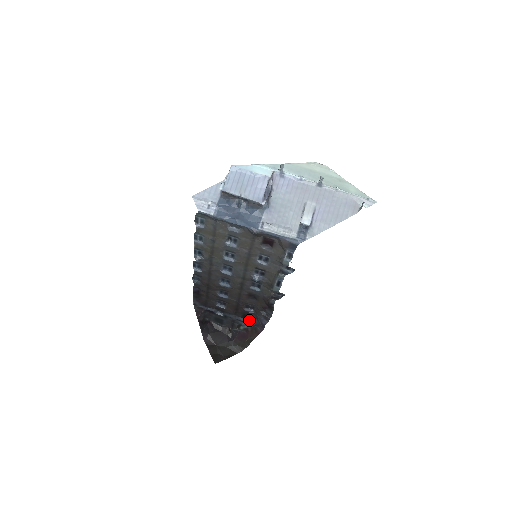
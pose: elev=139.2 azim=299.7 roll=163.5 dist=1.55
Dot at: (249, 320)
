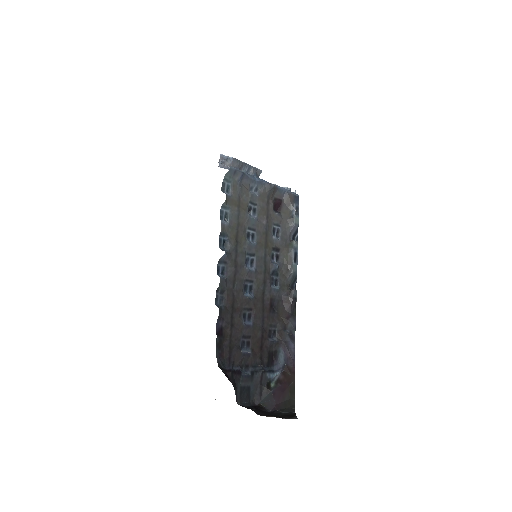
Dot at: (274, 365)
